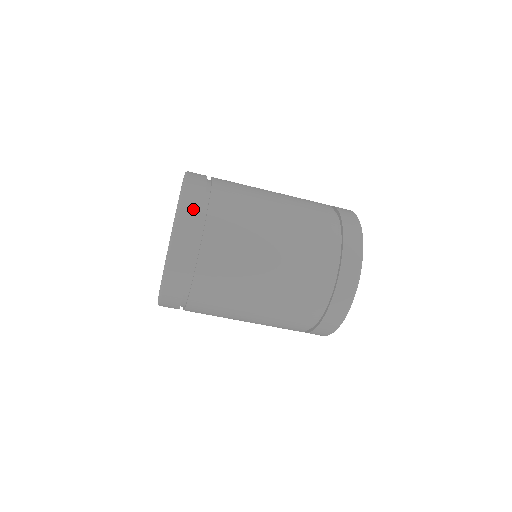
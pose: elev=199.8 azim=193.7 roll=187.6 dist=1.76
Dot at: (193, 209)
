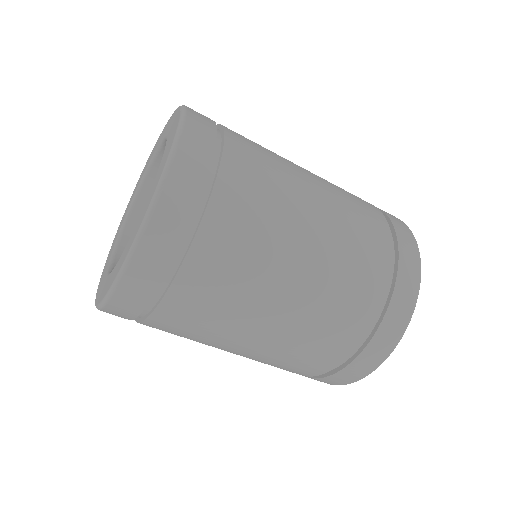
Dot at: (174, 221)
